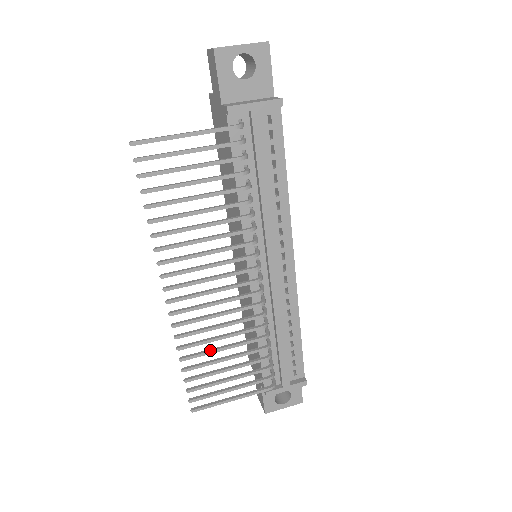
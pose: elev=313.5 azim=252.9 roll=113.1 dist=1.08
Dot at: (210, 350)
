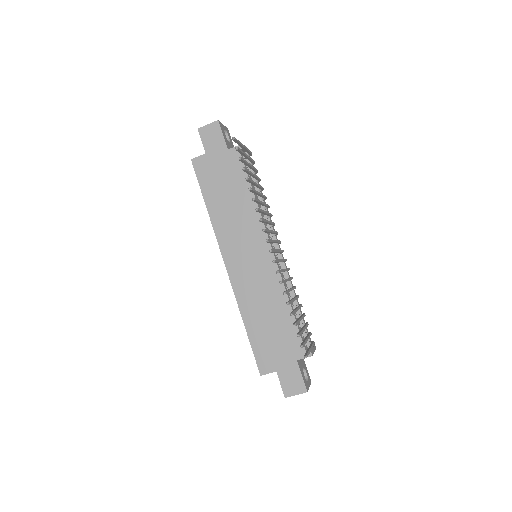
Dot at: (291, 299)
